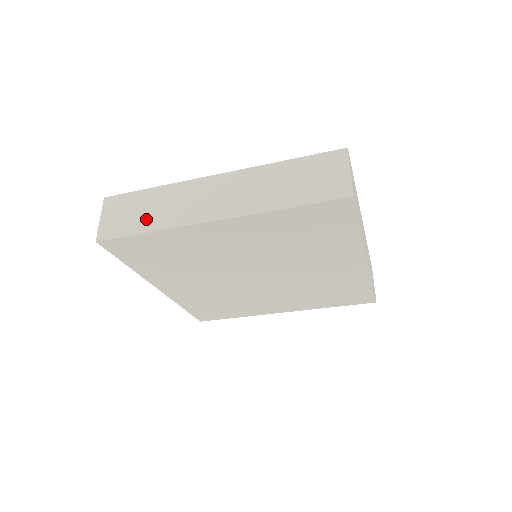
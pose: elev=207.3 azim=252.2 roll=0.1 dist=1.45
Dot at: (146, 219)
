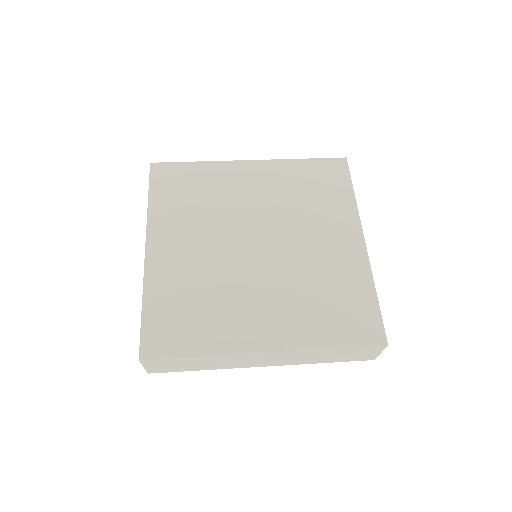
Dot at: (197, 367)
